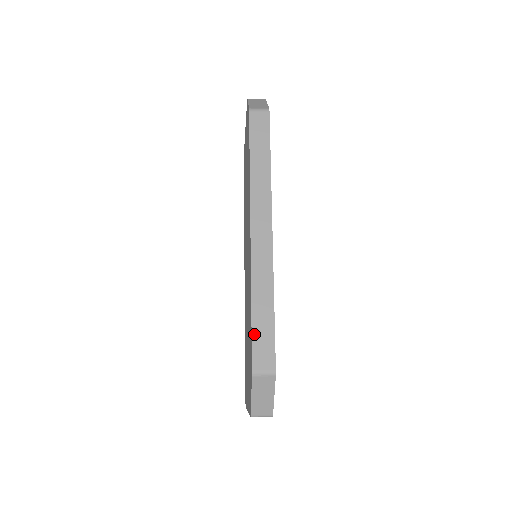
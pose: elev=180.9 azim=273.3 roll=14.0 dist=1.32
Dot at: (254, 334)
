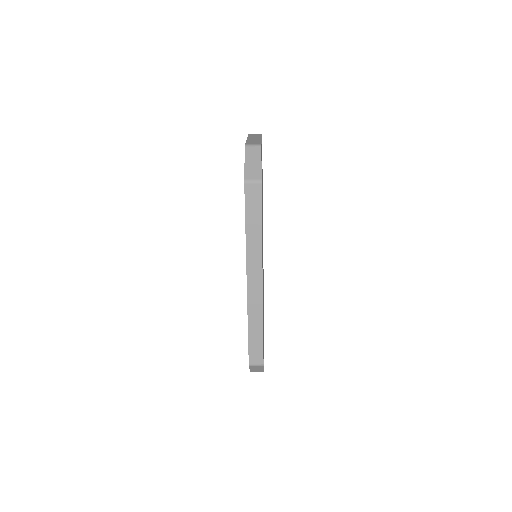
Dot at: (250, 345)
